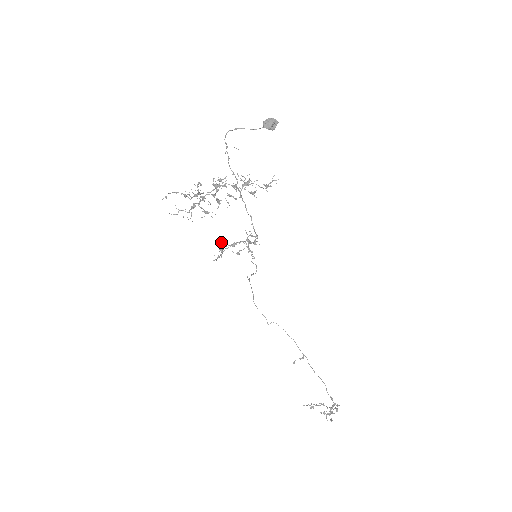
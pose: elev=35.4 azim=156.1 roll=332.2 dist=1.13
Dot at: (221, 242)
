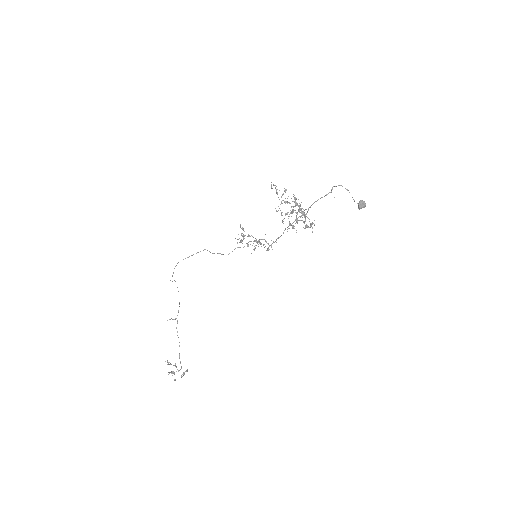
Dot at: occluded
